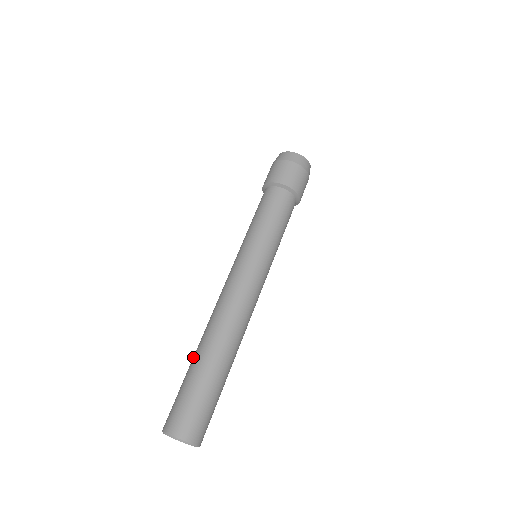
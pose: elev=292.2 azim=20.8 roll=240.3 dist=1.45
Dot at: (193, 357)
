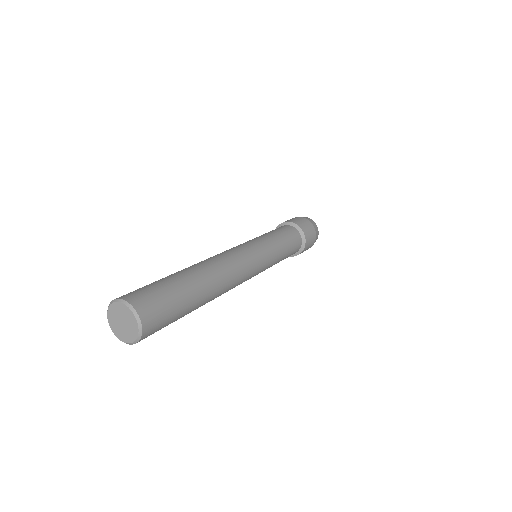
Dot at: occluded
